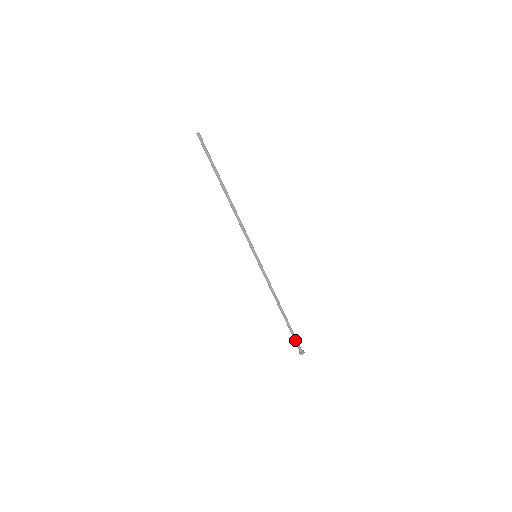
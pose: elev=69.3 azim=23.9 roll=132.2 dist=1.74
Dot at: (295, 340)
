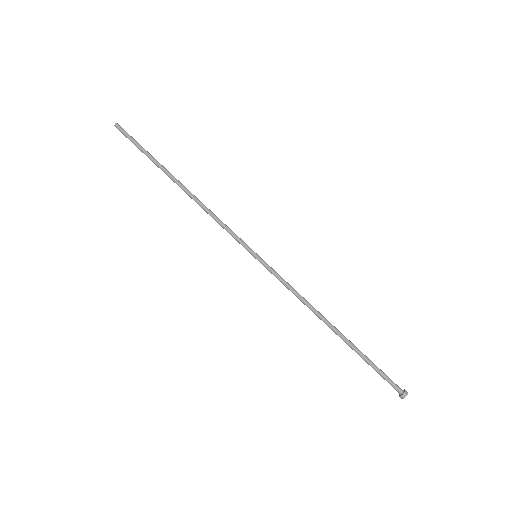
Dot at: (382, 372)
